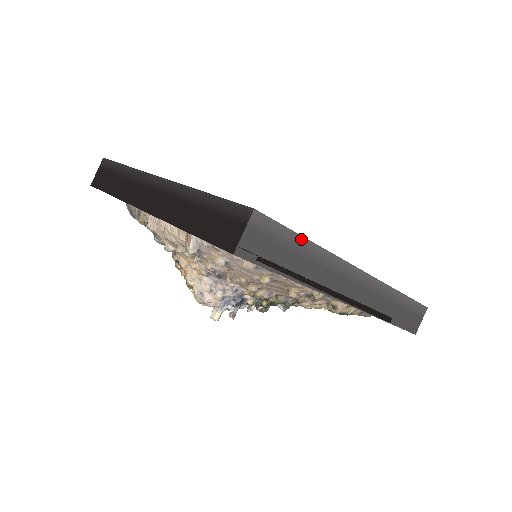
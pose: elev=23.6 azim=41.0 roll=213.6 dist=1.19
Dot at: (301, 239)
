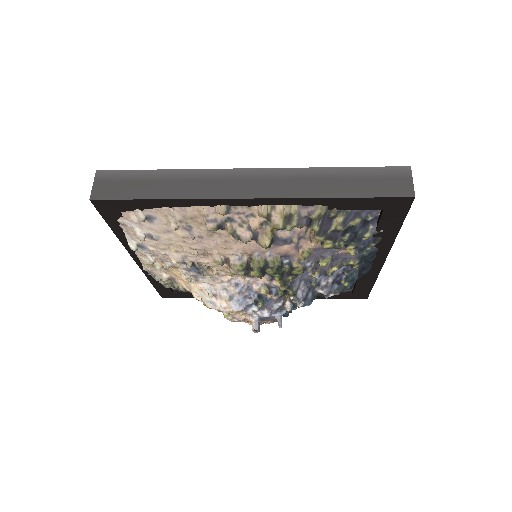
Dot at: (152, 172)
